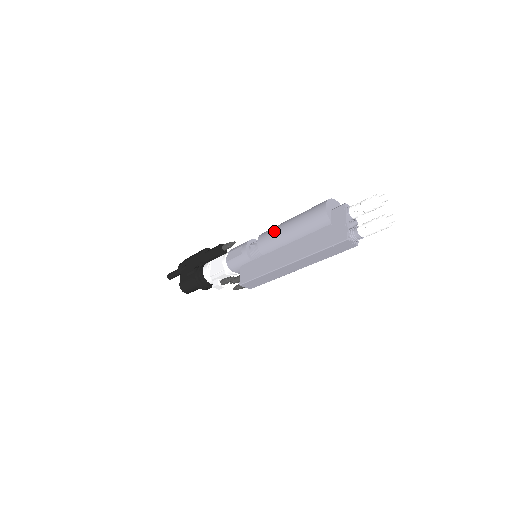
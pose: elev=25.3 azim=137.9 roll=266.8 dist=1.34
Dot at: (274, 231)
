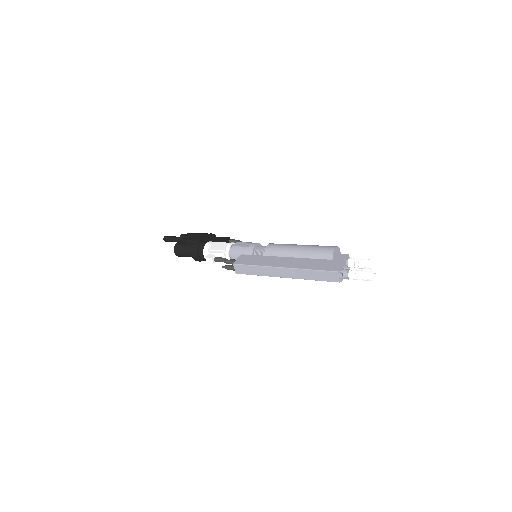
Dot at: (285, 245)
